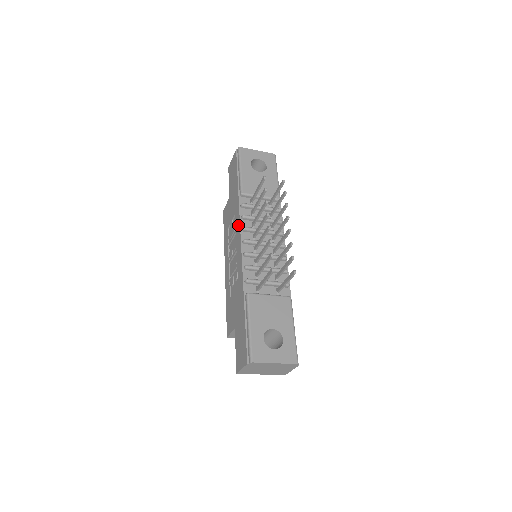
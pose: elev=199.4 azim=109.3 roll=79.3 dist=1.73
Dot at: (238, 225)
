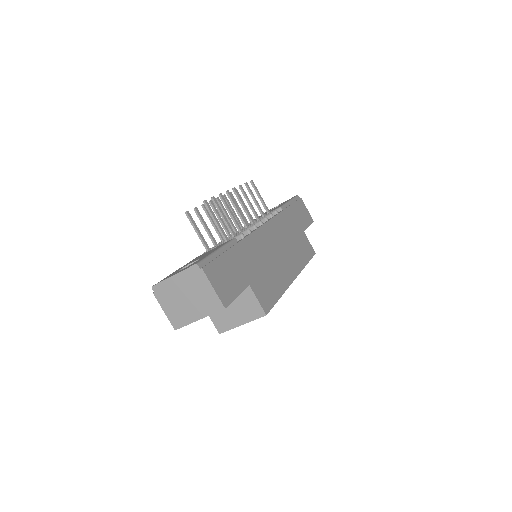
Dot at: occluded
